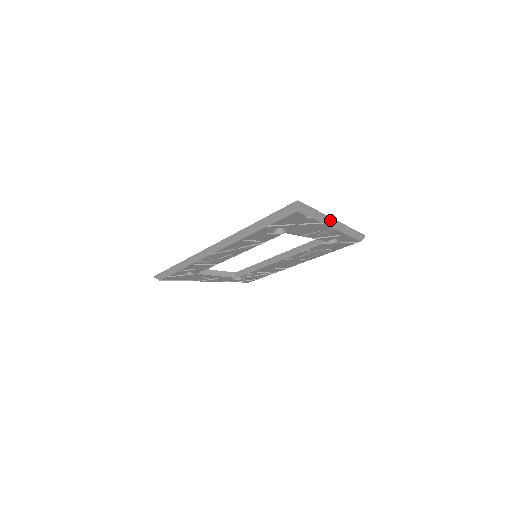
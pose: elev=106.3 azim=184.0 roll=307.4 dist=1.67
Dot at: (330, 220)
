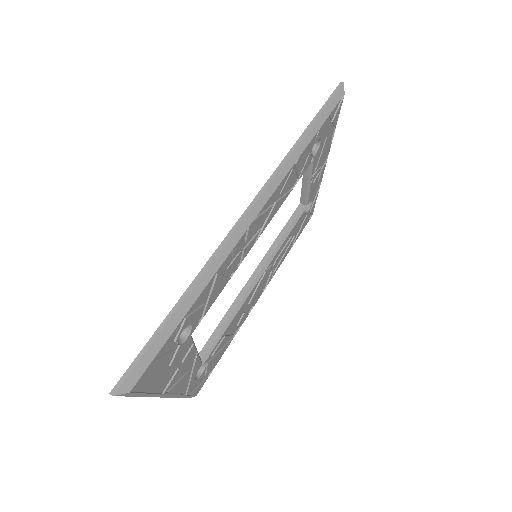
Dot at: occluded
